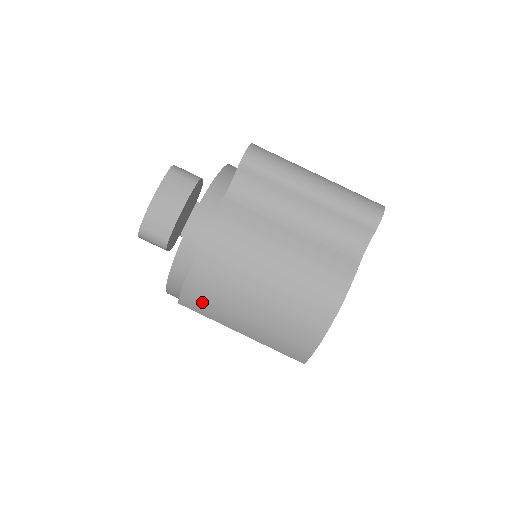
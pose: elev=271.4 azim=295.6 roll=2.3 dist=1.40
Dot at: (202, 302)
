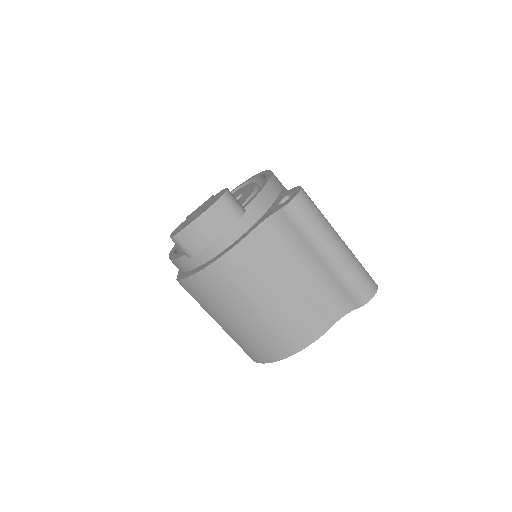
Dot at: (198, 293)
